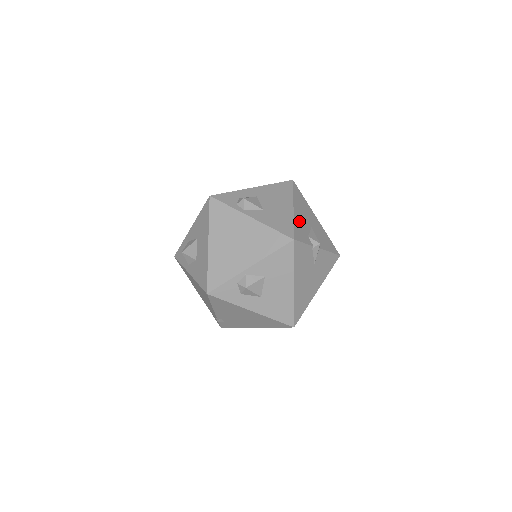
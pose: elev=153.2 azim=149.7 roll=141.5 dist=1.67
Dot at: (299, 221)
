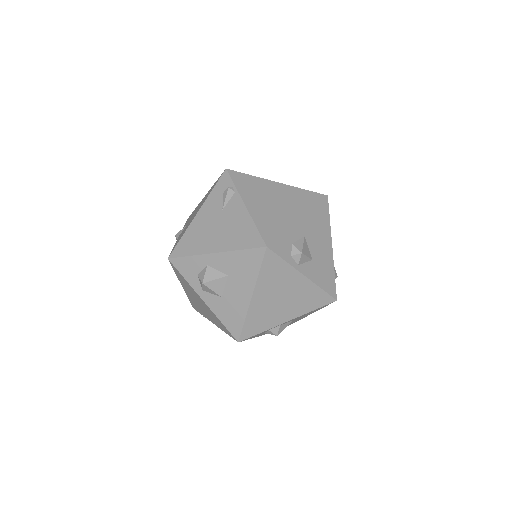
Dot at: occluded
